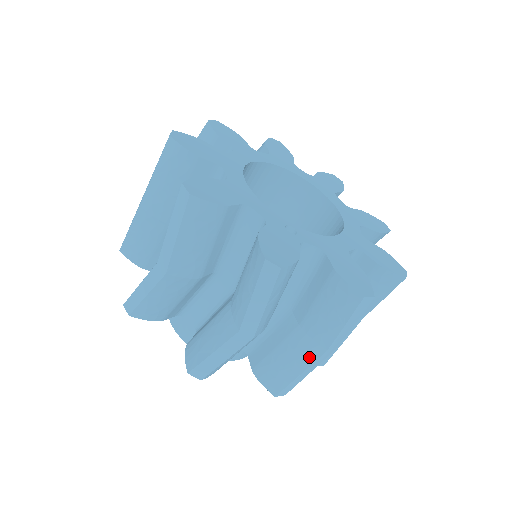
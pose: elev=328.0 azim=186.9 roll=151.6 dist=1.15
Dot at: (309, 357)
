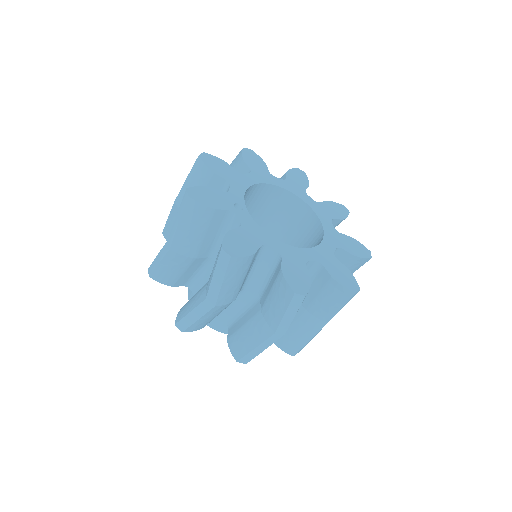
Dot at: (198, 301)
